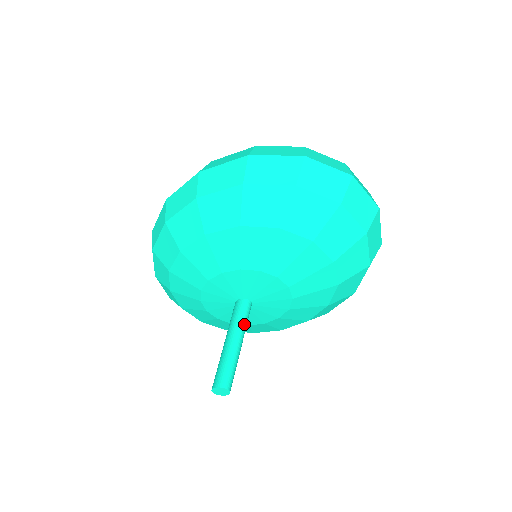
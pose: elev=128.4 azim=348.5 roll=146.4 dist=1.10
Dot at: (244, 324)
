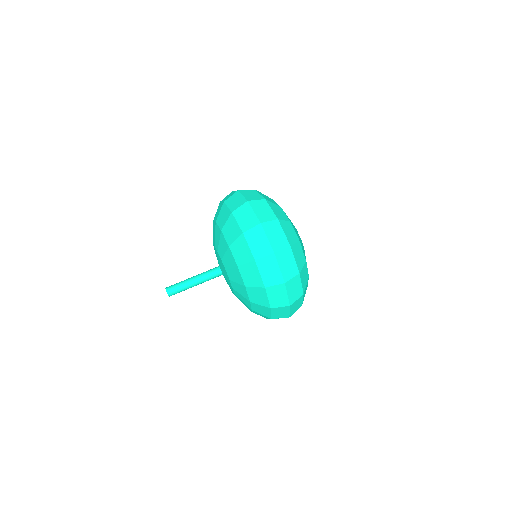
Dot at: (206, 278)
